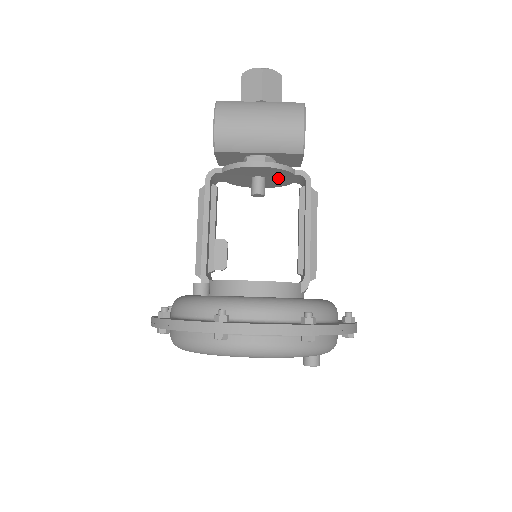
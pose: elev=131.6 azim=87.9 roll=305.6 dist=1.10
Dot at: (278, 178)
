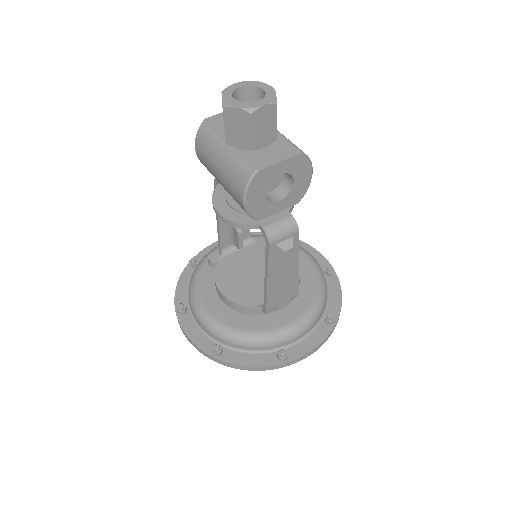
Dot at: occluded
